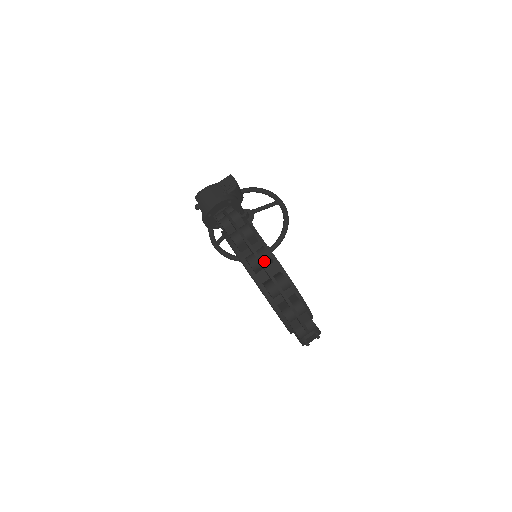
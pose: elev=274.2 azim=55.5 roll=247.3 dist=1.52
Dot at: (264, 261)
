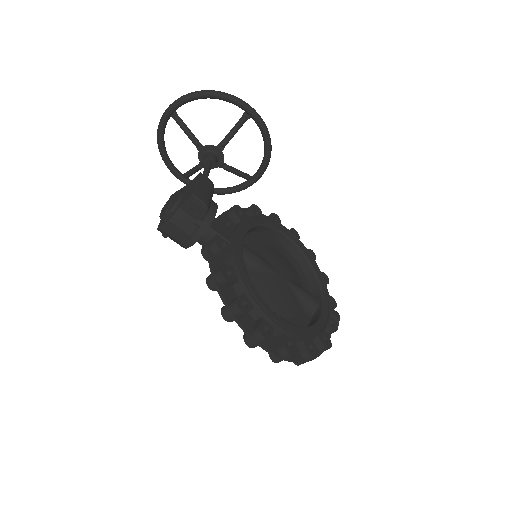
Dot at: (289, 357)
